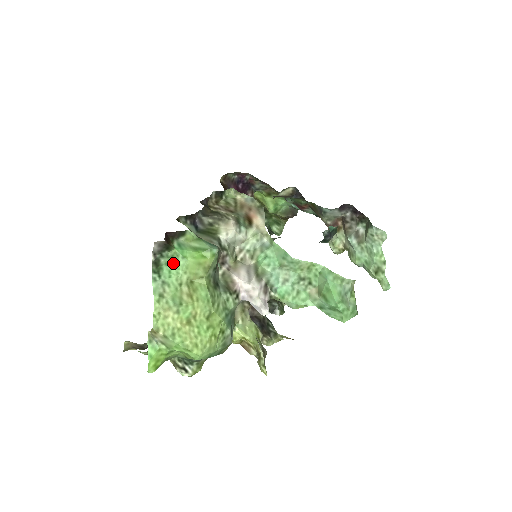
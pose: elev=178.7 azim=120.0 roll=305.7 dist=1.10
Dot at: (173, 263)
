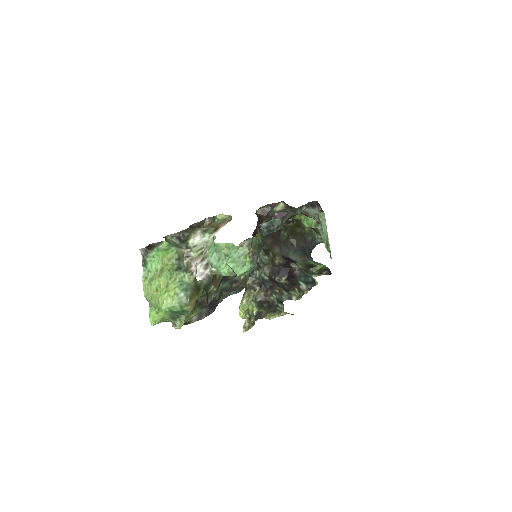
Dot at: (154, 260)
